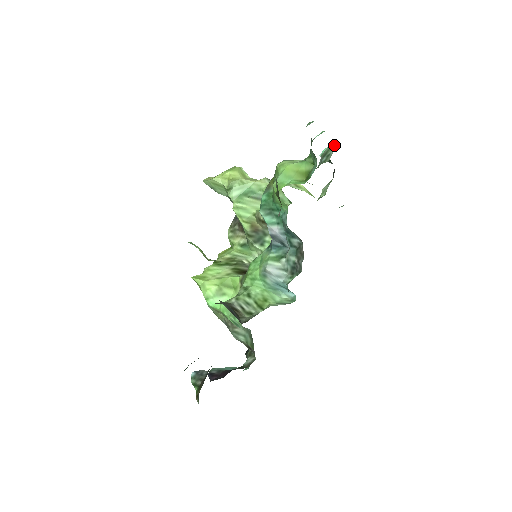
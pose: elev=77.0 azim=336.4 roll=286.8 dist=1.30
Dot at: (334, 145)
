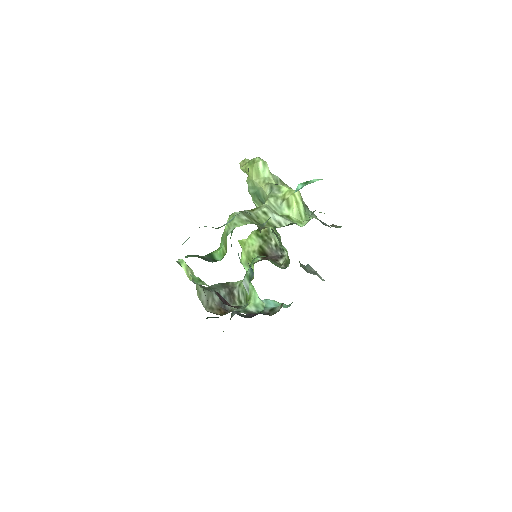
Dot at: occluded
